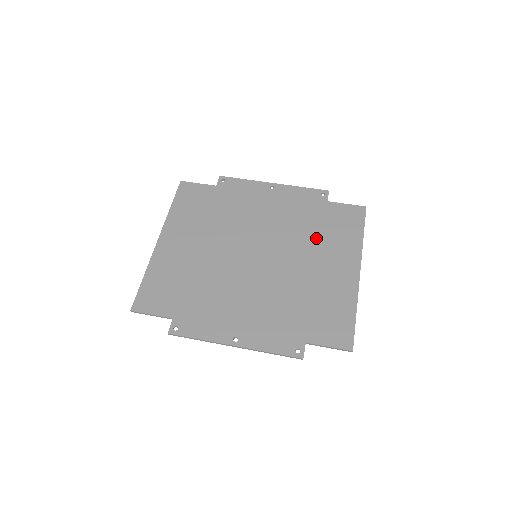
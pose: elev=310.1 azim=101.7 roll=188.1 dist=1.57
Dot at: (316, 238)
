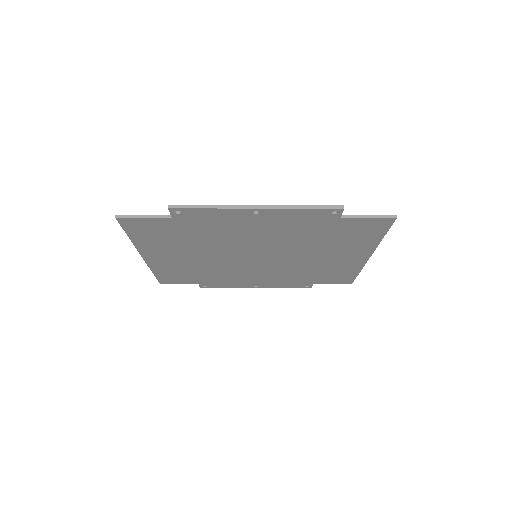
Dot at: (323, 244)
